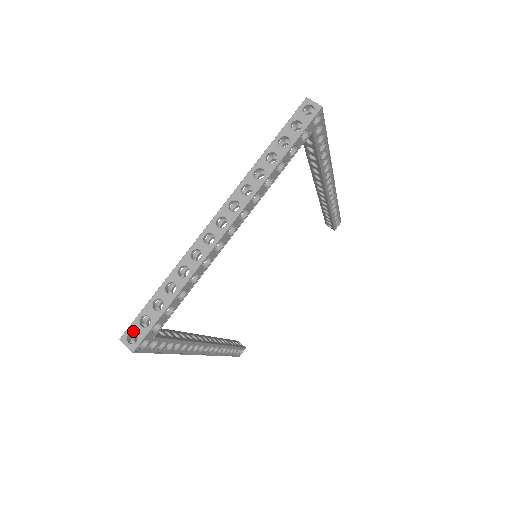
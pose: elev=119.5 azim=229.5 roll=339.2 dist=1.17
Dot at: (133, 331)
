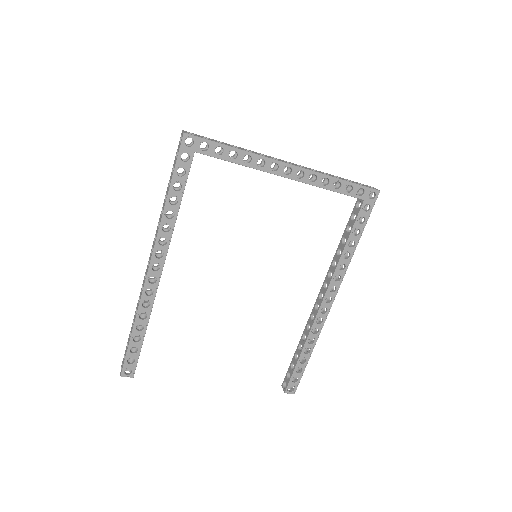
Dot at: (194, 134)
